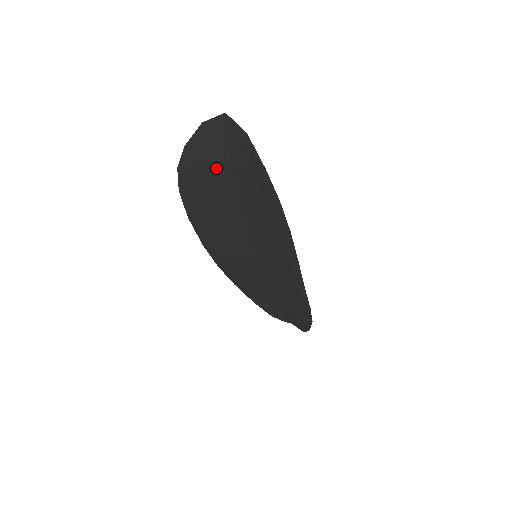
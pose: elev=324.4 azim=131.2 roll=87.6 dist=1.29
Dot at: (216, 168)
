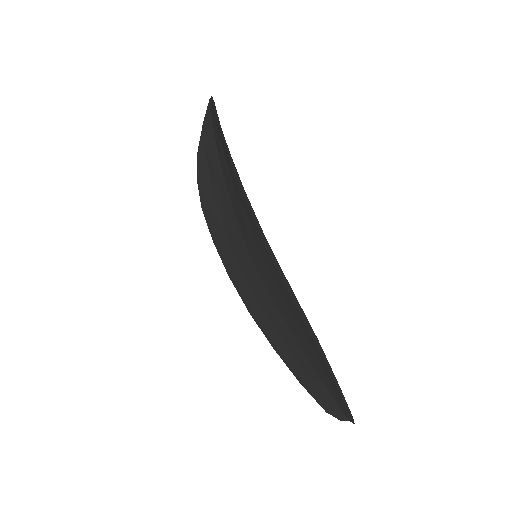
Dot at: (211, 157)
